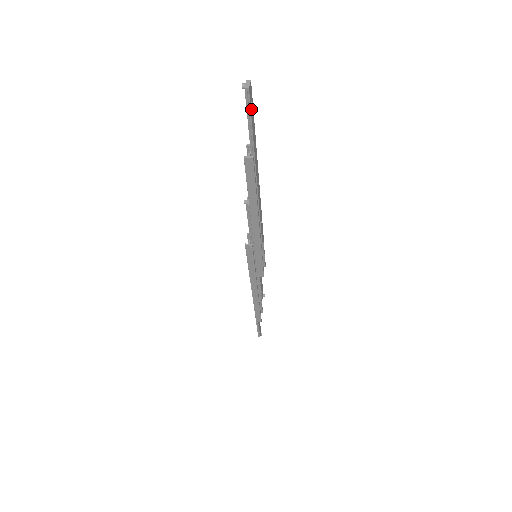
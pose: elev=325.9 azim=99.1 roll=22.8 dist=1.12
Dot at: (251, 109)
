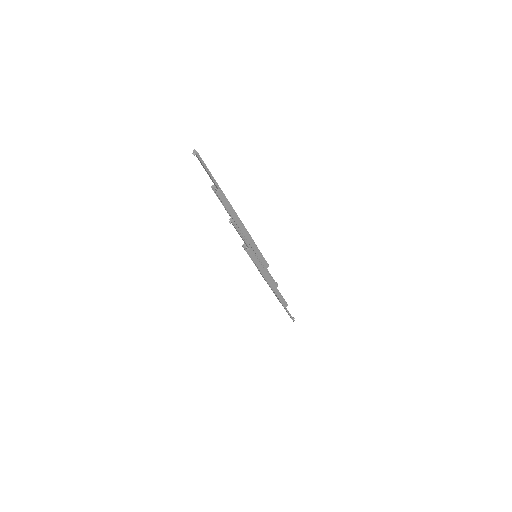
Dot at: (204, 163)
